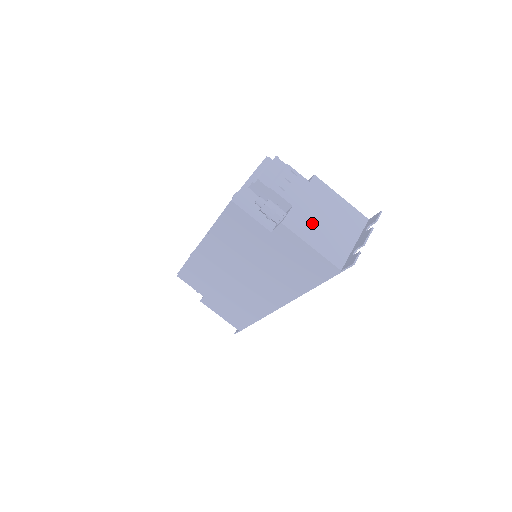
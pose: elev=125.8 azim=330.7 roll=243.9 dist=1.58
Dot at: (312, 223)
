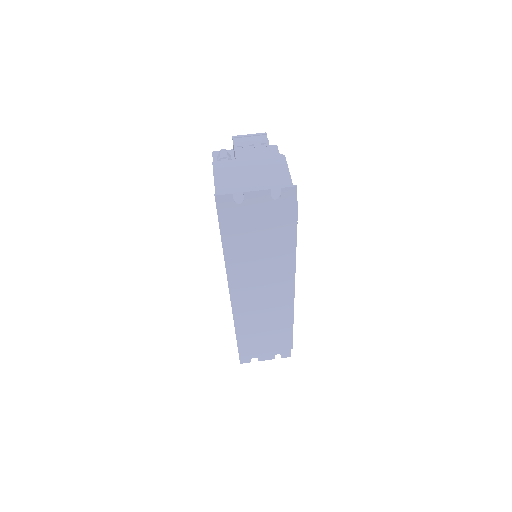
Dot at: (237, 175)
